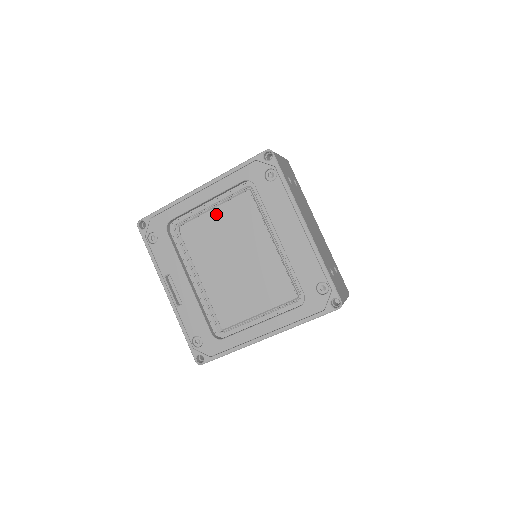
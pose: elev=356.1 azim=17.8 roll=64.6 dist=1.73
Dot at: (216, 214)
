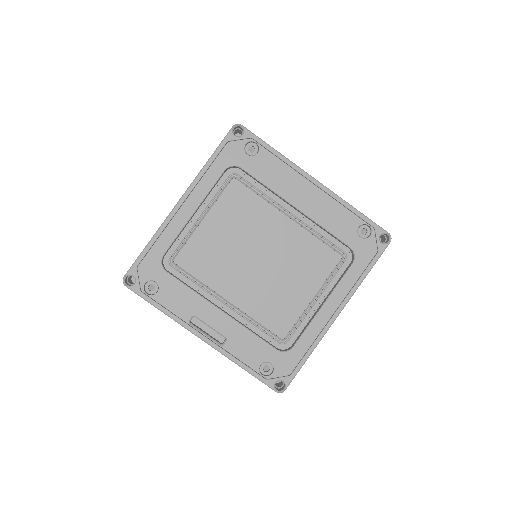
Dot at: (207, 224)
